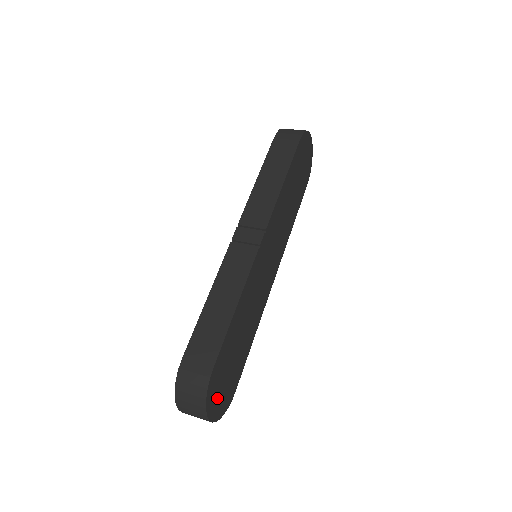
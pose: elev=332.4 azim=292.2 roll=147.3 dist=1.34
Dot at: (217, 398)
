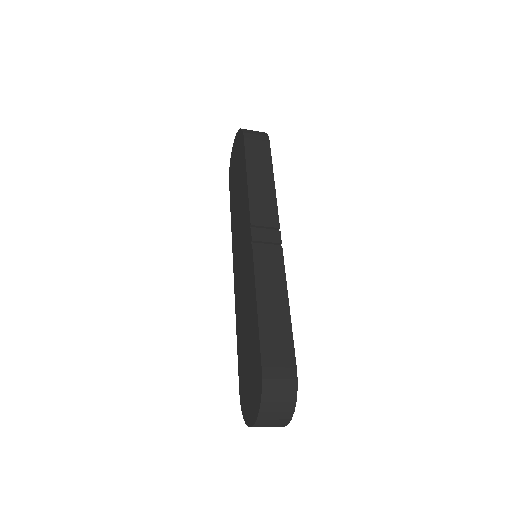
Dot at: occluded
